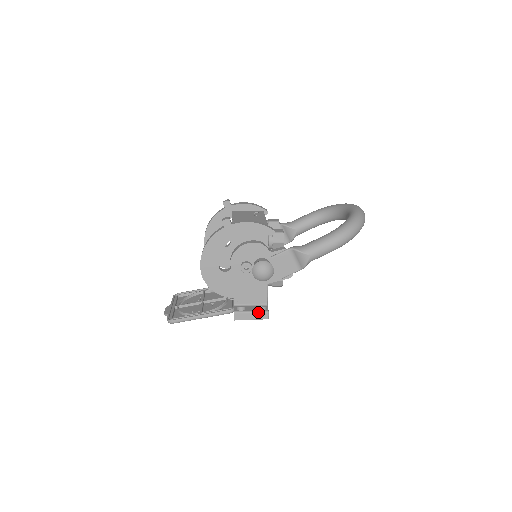
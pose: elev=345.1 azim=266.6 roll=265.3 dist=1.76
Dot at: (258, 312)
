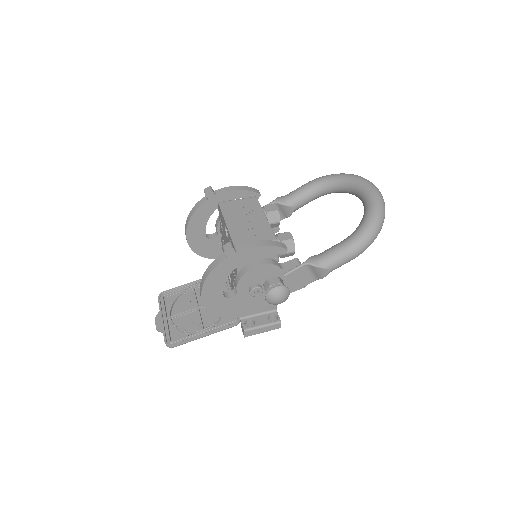
Dot at: (270, 325)
